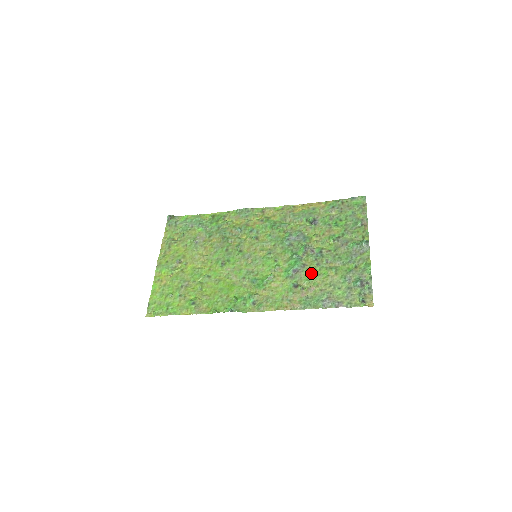
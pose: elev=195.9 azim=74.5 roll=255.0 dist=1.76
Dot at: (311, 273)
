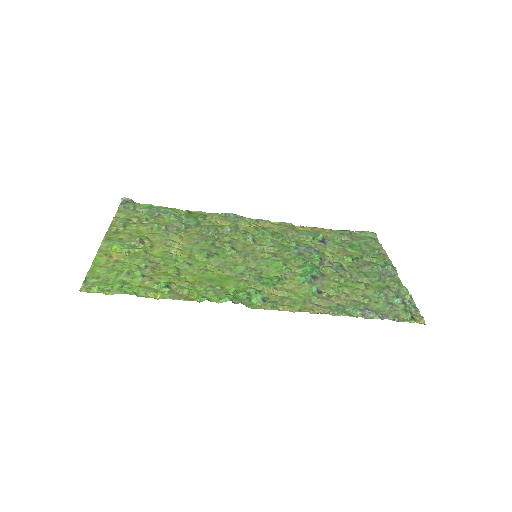
Dot at: (335, 282)
